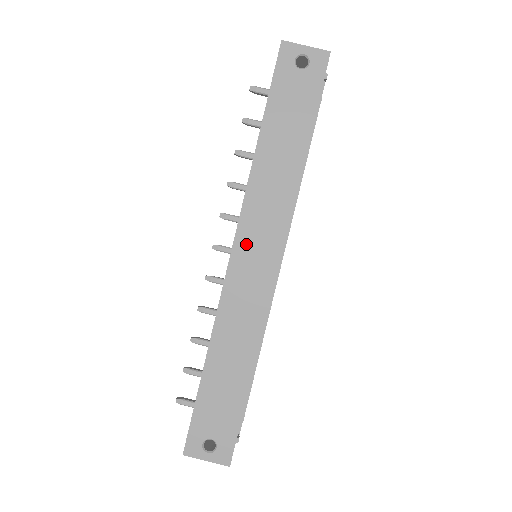
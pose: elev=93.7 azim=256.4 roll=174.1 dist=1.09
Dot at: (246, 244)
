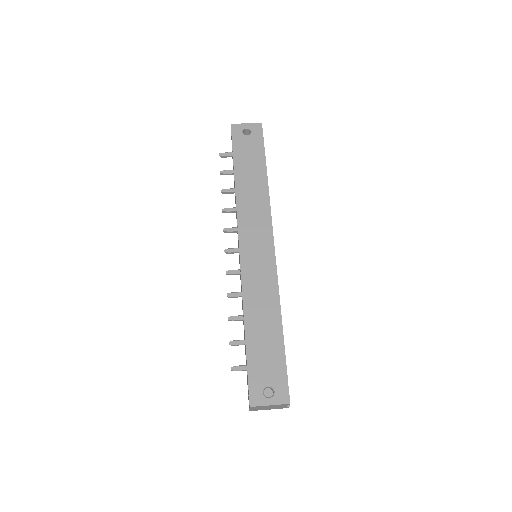
Dot at: (248, 239)
